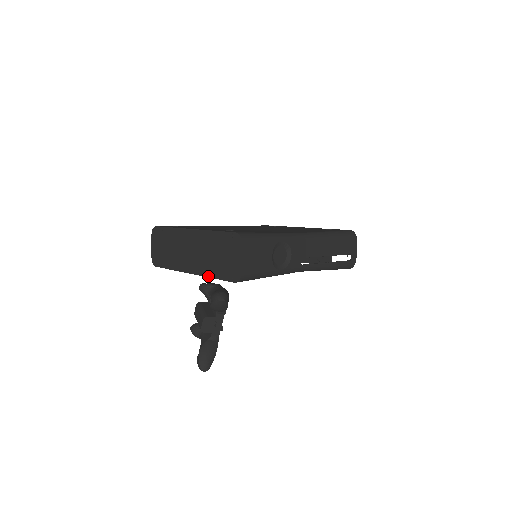
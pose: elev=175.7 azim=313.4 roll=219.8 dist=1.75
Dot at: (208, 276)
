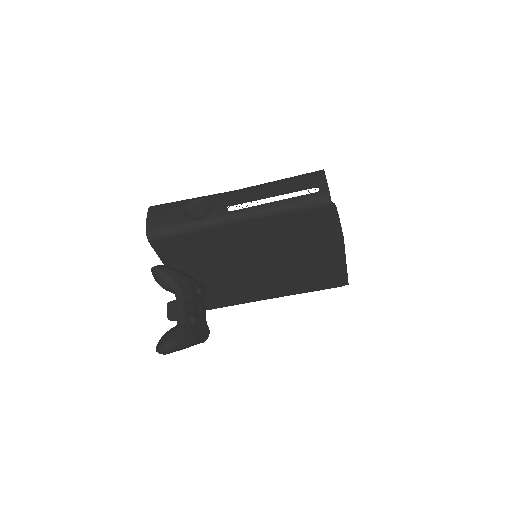
Dot at: (164, 265)
